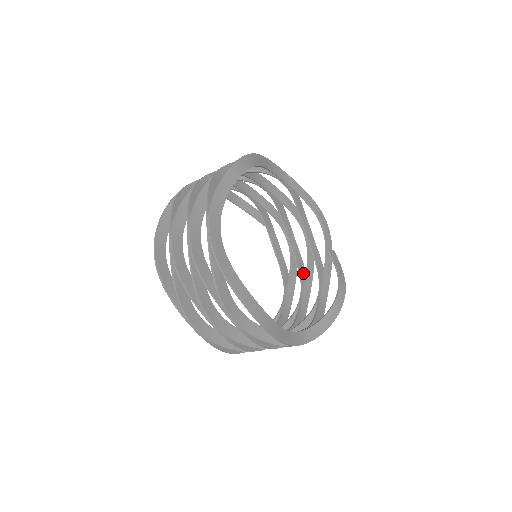
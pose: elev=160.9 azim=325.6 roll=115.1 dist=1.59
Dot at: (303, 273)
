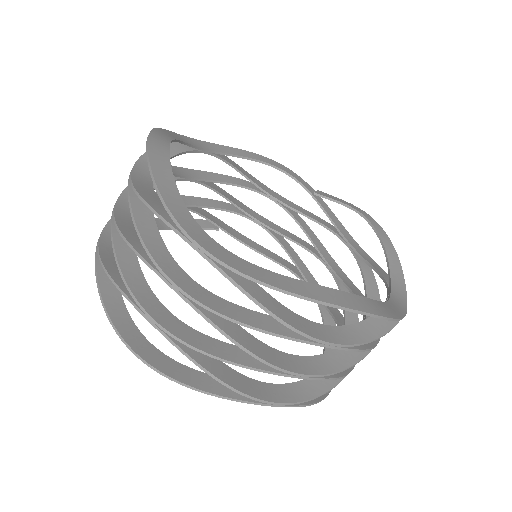
Dot at: (304, 244)
